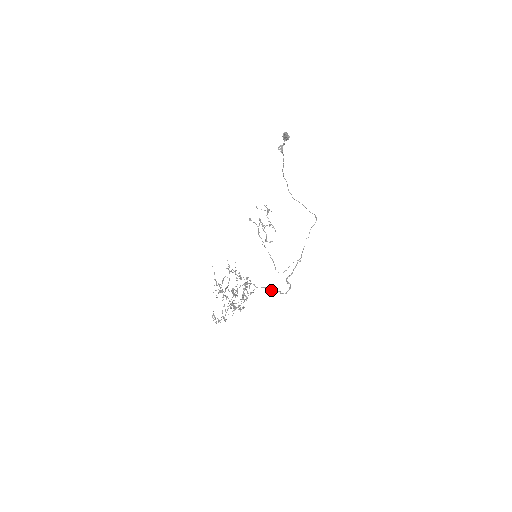
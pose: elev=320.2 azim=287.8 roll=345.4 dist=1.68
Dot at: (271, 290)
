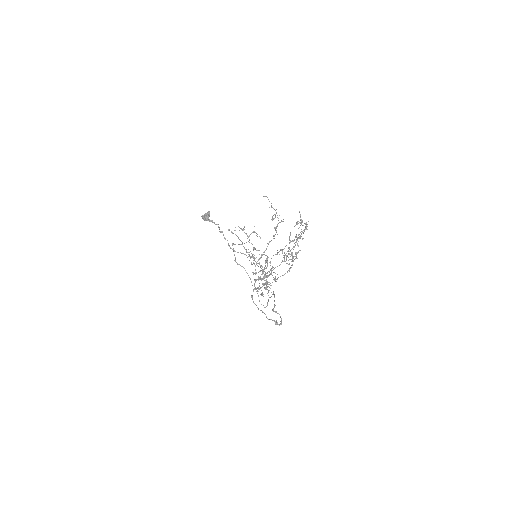
Dot at: (268, 319)
